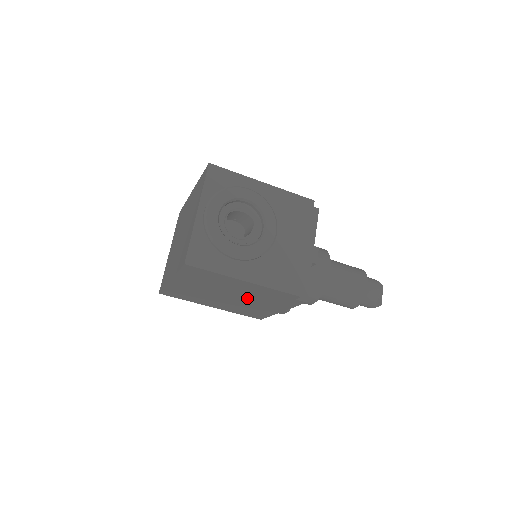
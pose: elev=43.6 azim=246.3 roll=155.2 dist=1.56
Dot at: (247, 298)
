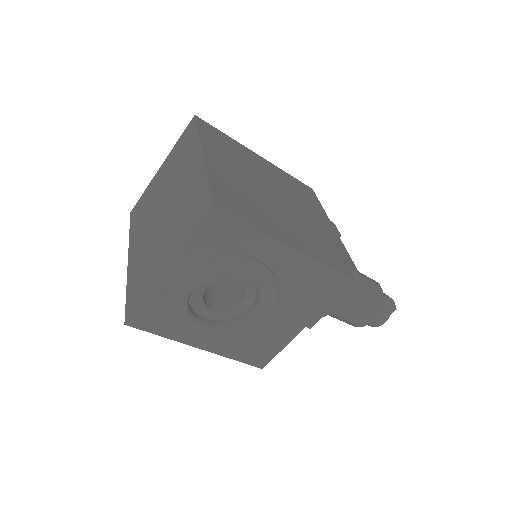
Dot at: occluded
